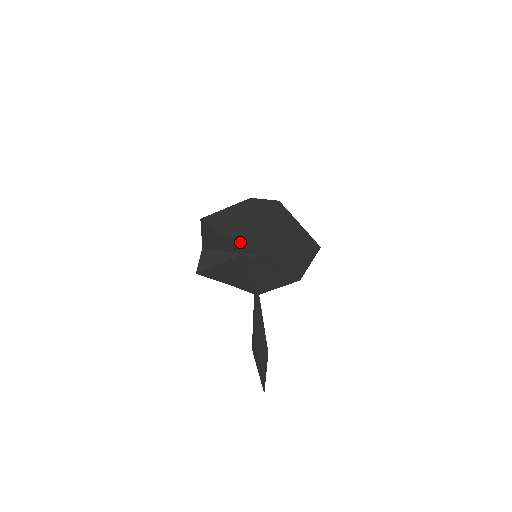
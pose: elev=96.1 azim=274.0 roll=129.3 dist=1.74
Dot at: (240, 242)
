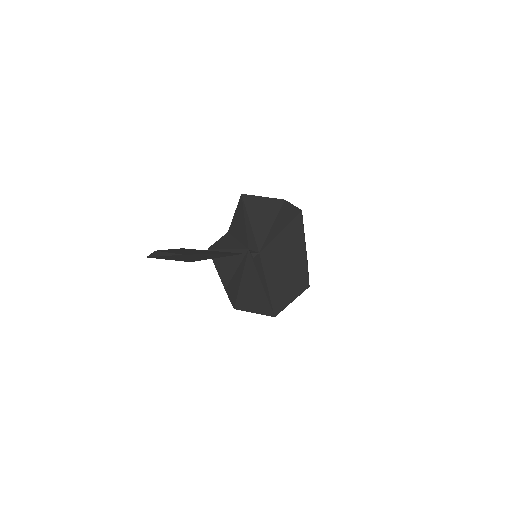
Dot at: (253, 234)
